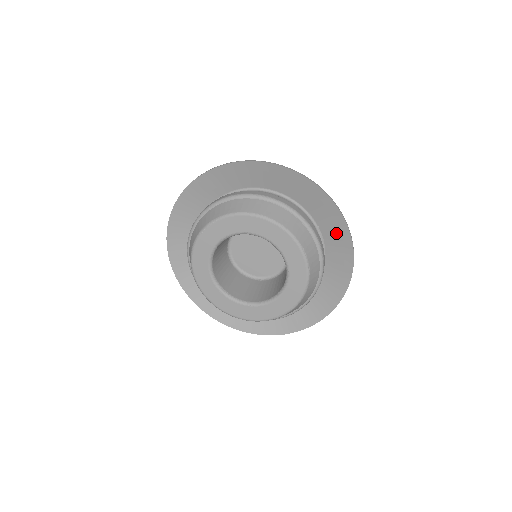
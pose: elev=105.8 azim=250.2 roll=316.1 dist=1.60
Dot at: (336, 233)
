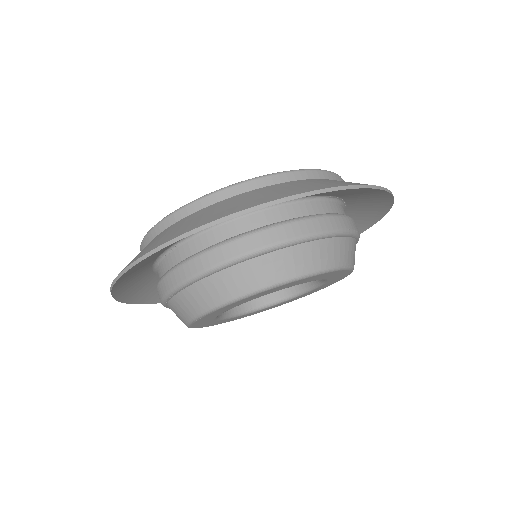
Dot at: (364, 195)
